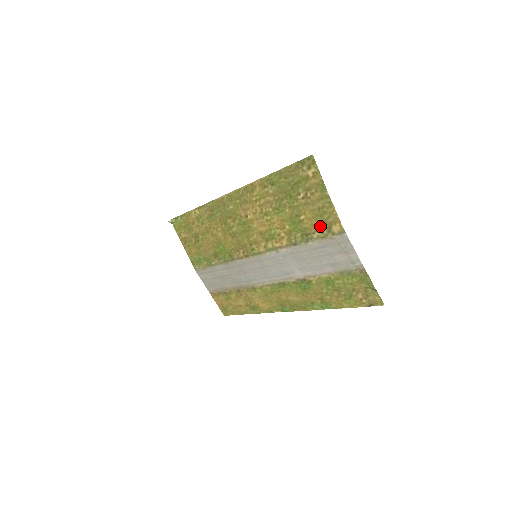
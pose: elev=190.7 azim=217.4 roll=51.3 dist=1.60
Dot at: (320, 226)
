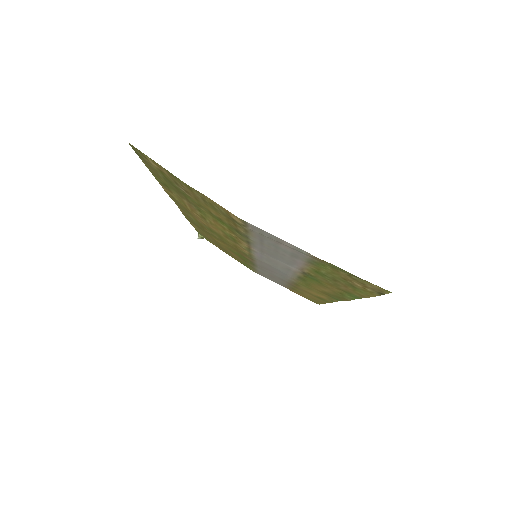
Dot at: (229, 220)
